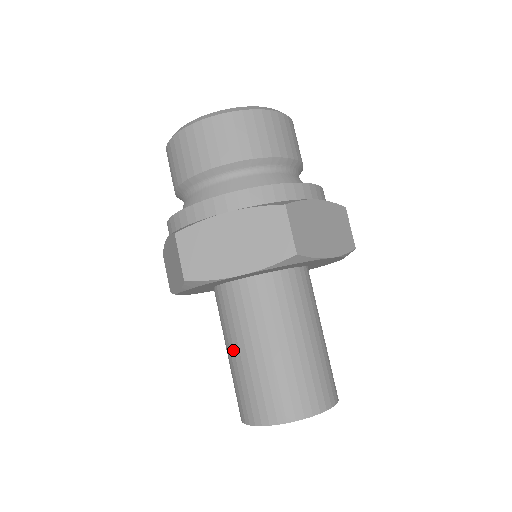
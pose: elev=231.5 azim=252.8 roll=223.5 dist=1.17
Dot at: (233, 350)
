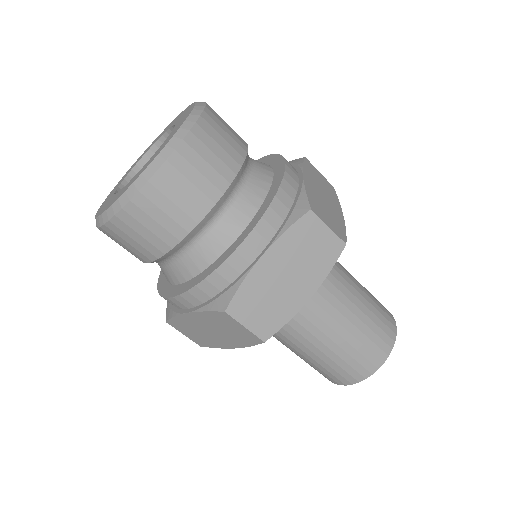
Dot at: occluded
